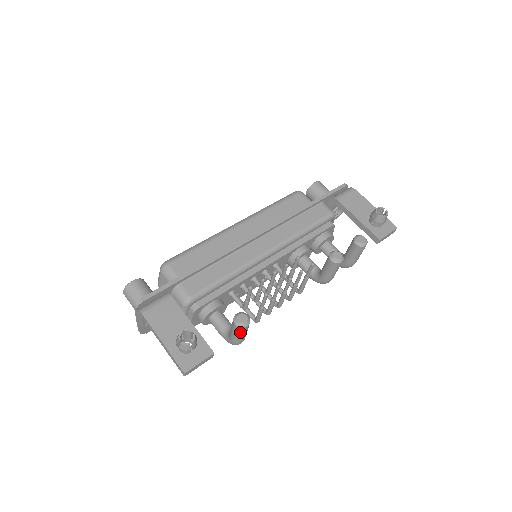
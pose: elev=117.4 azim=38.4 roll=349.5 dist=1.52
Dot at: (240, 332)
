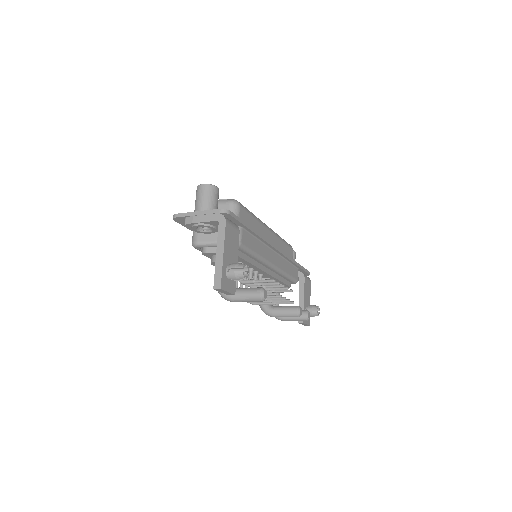
Dot at: (252, 299)
